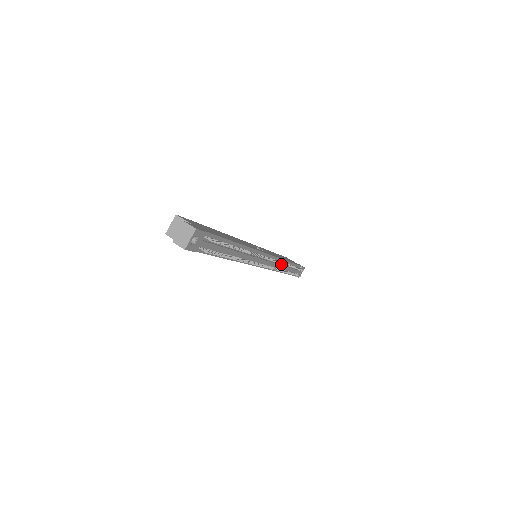
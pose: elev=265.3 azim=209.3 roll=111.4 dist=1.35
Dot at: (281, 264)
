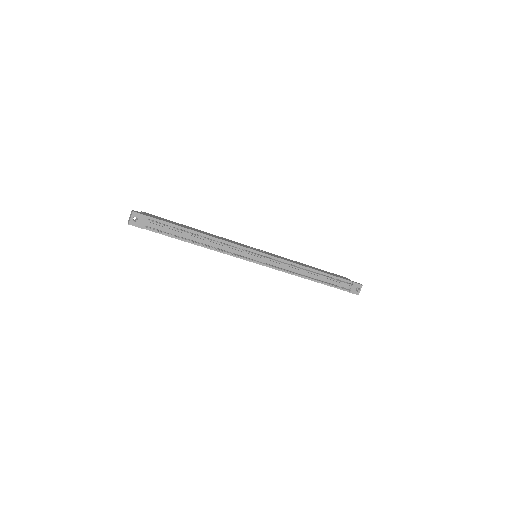
Dot at: (300, 269)
